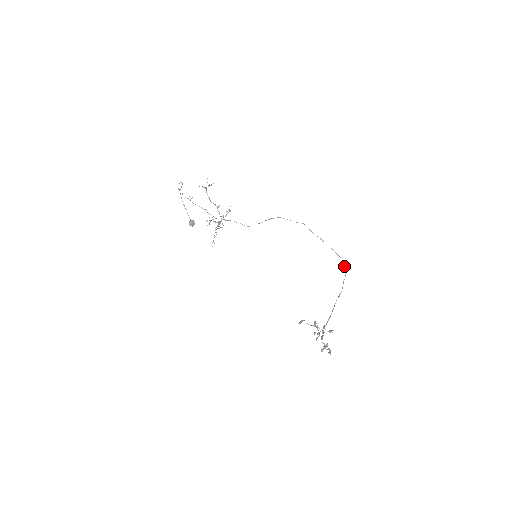
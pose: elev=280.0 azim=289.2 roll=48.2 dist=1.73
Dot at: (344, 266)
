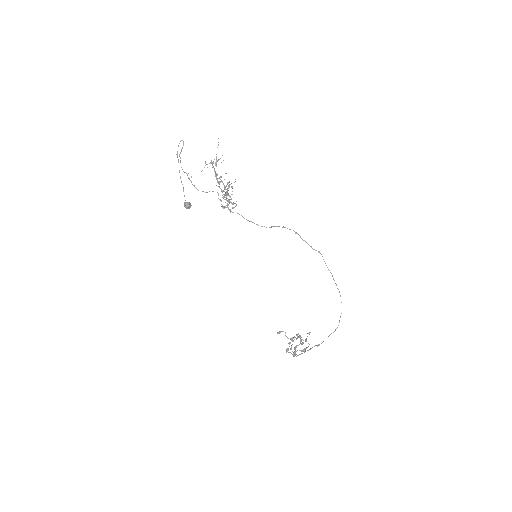
Dot at: occluded
